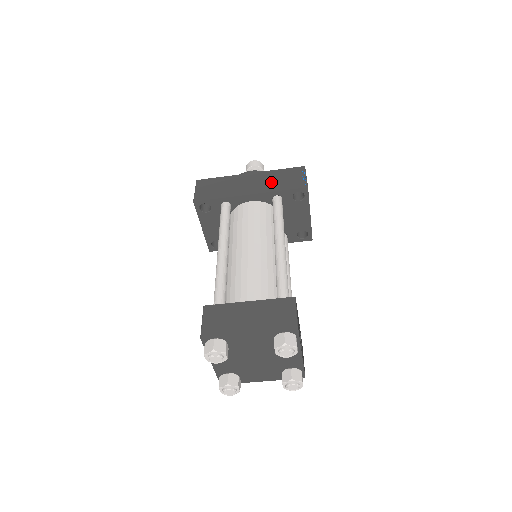
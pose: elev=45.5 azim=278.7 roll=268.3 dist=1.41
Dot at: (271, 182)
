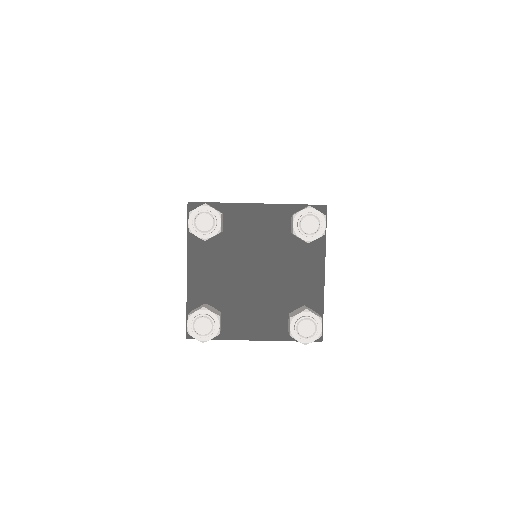
Dot at: occluded
